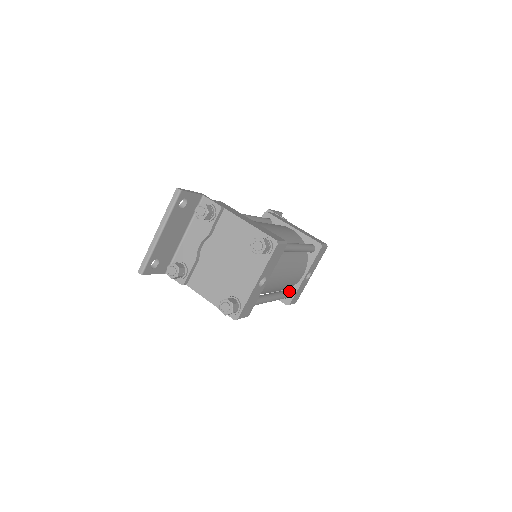
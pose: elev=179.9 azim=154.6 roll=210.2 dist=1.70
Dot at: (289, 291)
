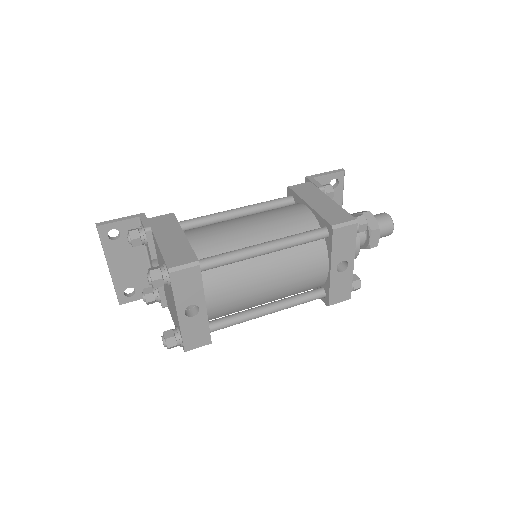
Dot at: (324, 288)
